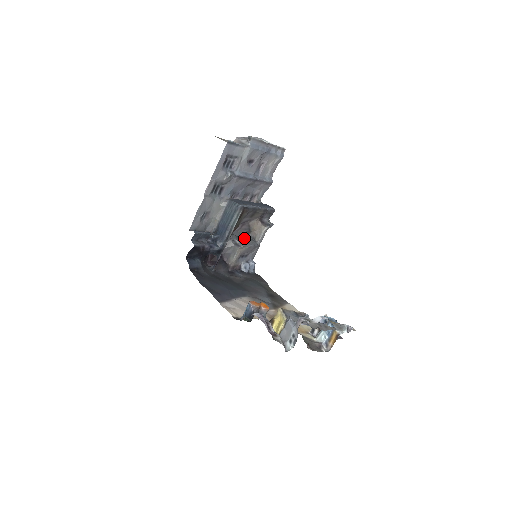
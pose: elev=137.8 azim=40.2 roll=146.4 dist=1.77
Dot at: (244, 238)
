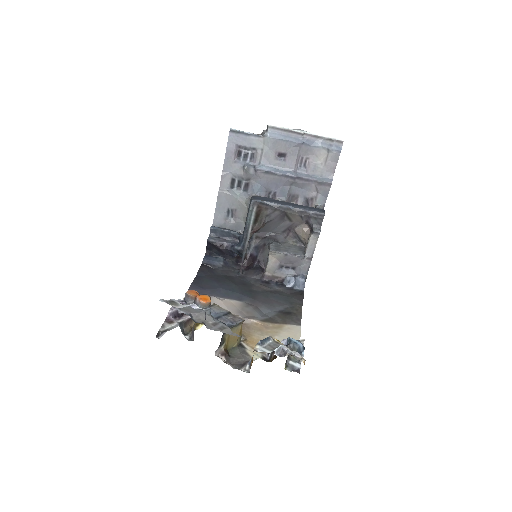
Dot at: (288, 246)
